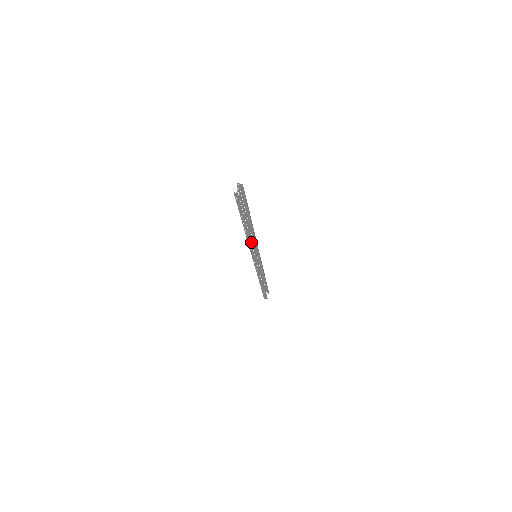
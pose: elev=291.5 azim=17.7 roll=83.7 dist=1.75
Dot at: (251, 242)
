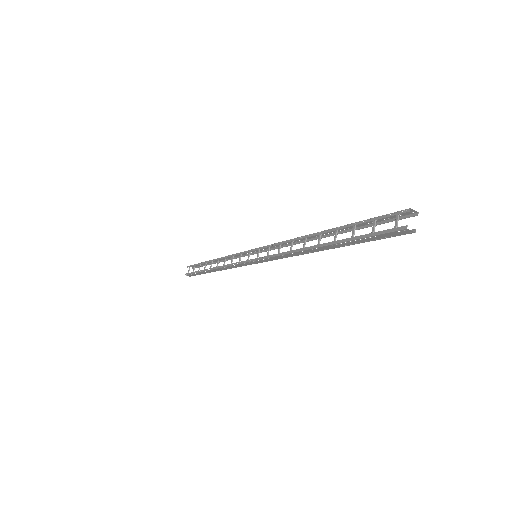
Dot at: (292, 255)
